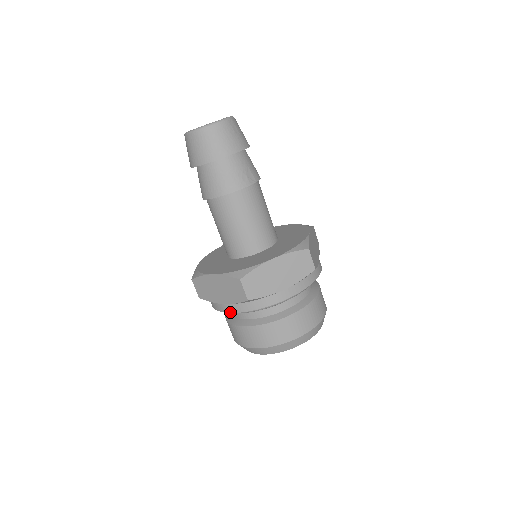
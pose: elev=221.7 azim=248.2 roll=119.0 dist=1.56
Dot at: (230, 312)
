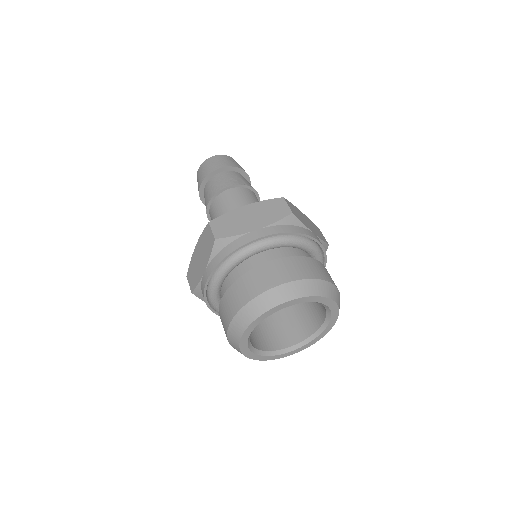
Dot at: (208, 276)
